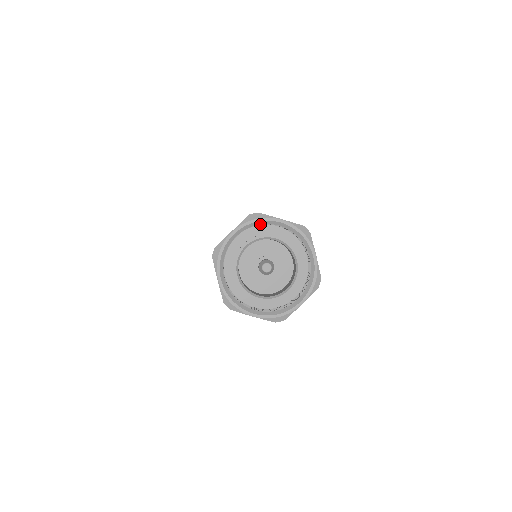
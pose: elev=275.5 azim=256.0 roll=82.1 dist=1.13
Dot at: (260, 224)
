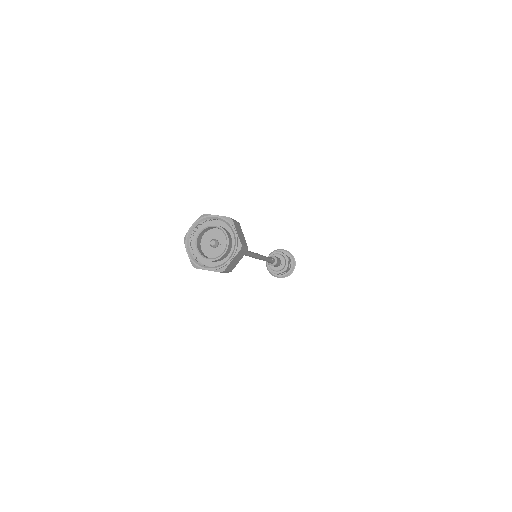
Dot at: (206, 220)
